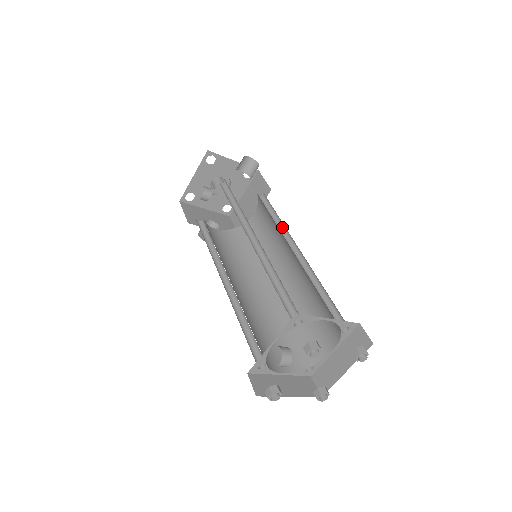
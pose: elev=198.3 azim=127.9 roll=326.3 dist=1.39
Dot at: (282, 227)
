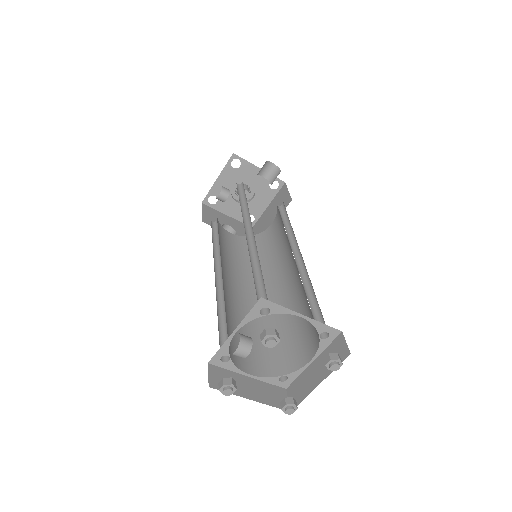
Dot at: (292, 233)
